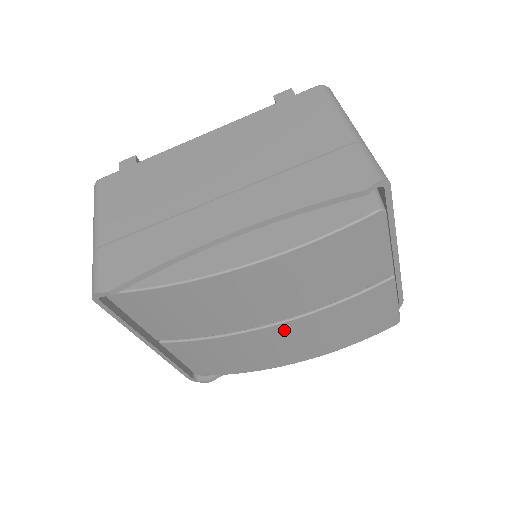
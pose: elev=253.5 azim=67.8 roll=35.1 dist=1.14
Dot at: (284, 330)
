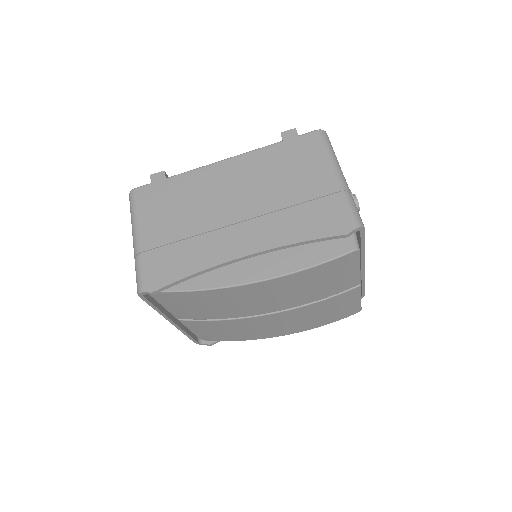
Dot at: (275, 317)
